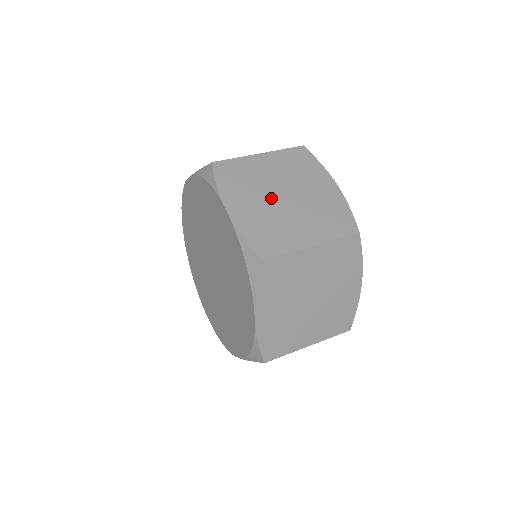
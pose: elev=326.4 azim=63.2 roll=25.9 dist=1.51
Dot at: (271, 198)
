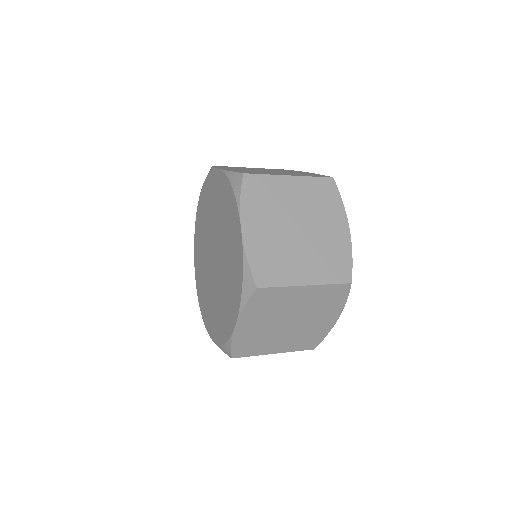
Dot at: (257, 170)
